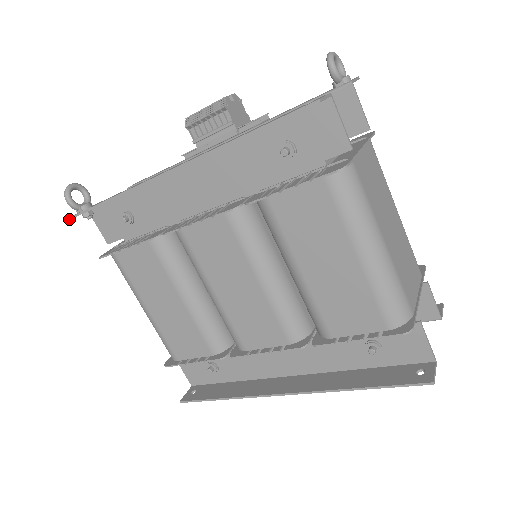
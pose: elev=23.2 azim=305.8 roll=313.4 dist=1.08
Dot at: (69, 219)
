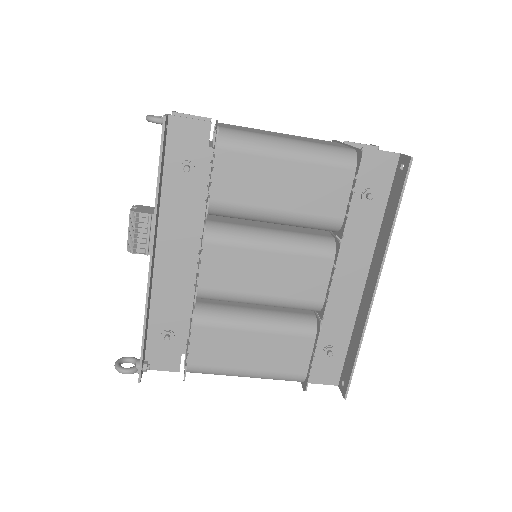
Dot at: occluded
